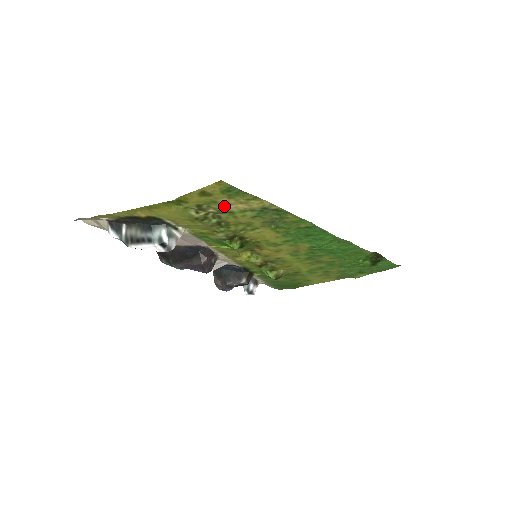
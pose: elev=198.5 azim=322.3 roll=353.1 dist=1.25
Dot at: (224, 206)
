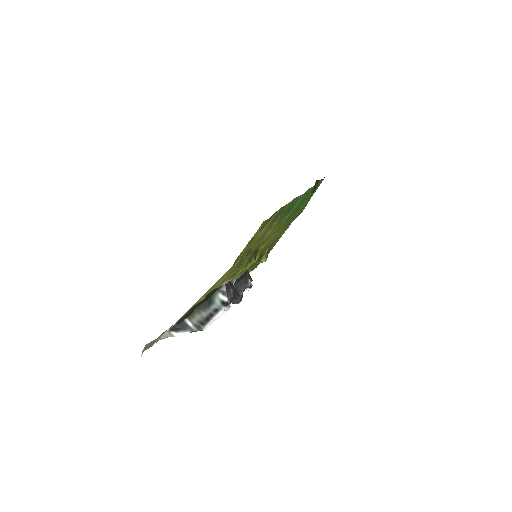
Dot at: occluded
